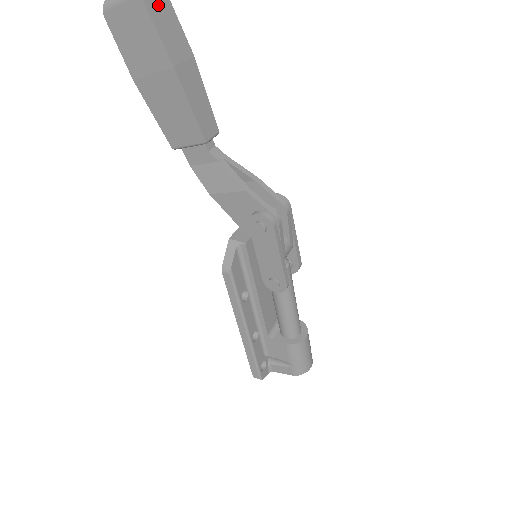
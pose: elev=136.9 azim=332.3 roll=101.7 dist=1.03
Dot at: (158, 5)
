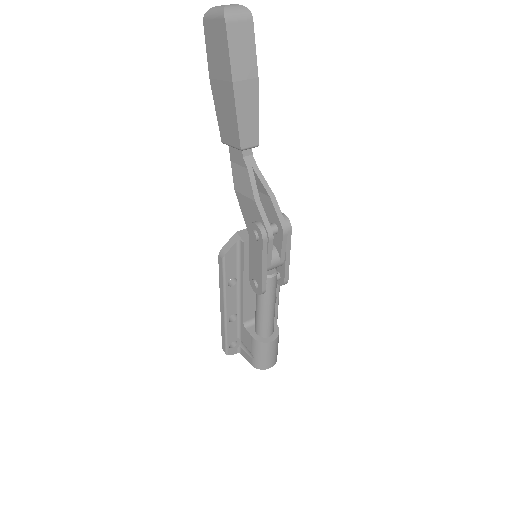
Dot at: (240, 30)
